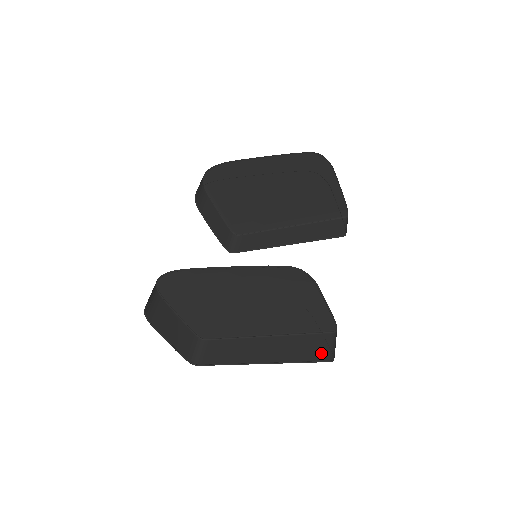
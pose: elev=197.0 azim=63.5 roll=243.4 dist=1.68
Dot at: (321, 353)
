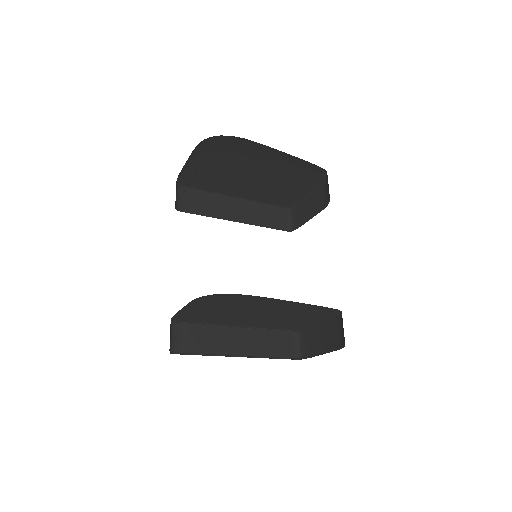
Dot at: (289, 351)
